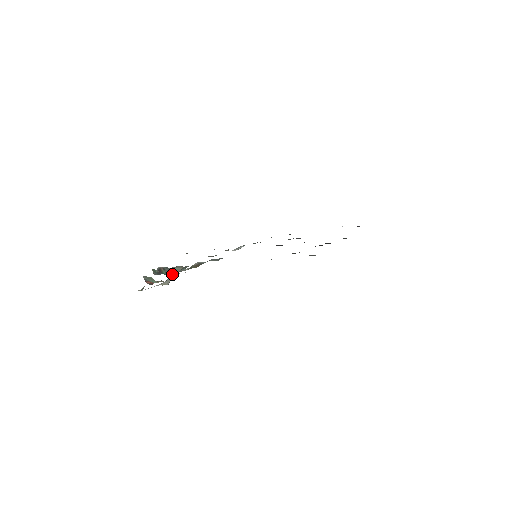
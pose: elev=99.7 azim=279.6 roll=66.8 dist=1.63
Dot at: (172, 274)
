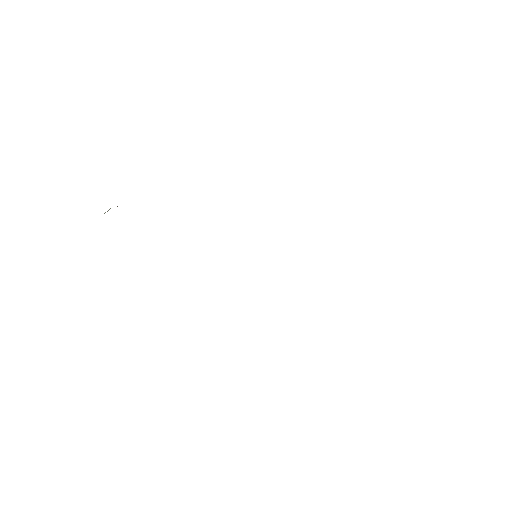
Dot at: occluded
